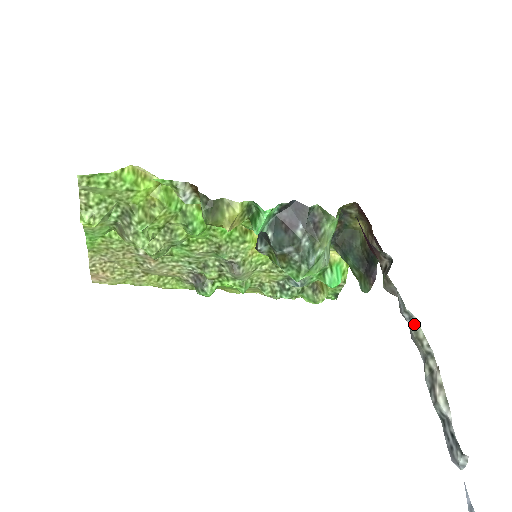
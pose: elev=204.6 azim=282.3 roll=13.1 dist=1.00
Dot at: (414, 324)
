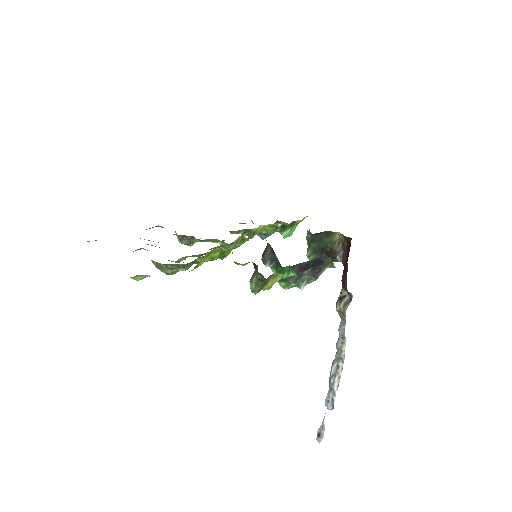
Dot at: (343, 342)
